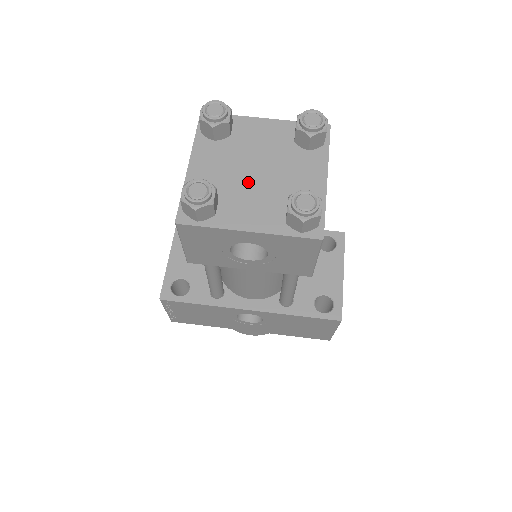
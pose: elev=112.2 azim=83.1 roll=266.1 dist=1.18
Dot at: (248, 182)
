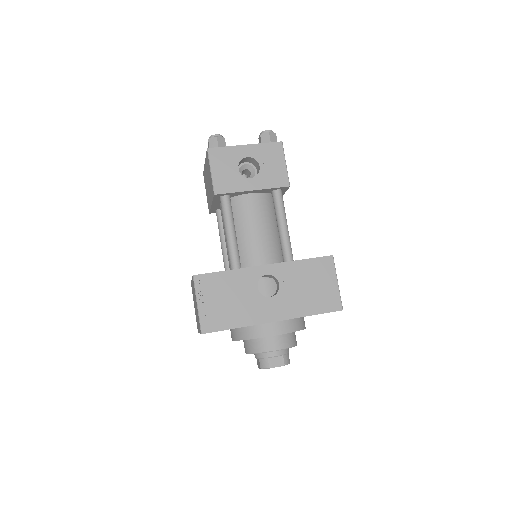
Dot at: occluded
